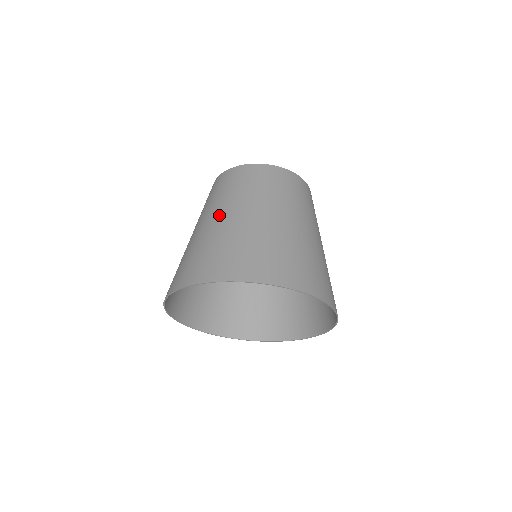
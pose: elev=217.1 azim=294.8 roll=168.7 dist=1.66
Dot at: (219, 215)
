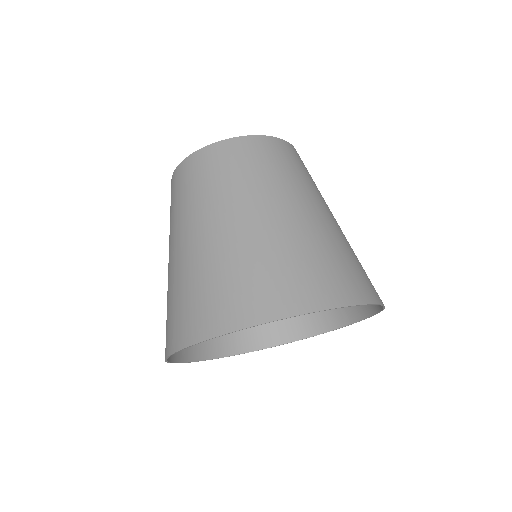
Dot at: (201, 228)
